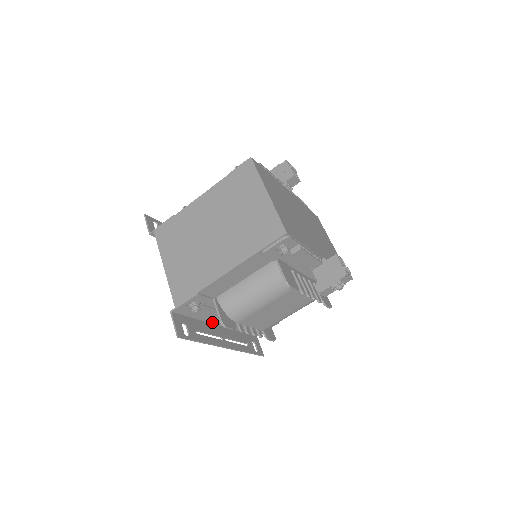
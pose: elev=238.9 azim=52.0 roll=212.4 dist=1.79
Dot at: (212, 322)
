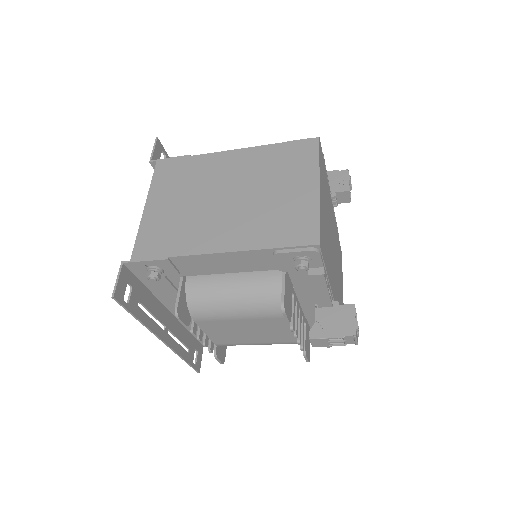
Dot at: (164, 303)
